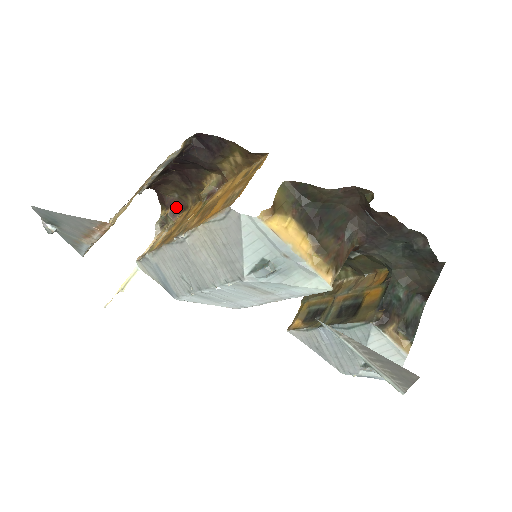
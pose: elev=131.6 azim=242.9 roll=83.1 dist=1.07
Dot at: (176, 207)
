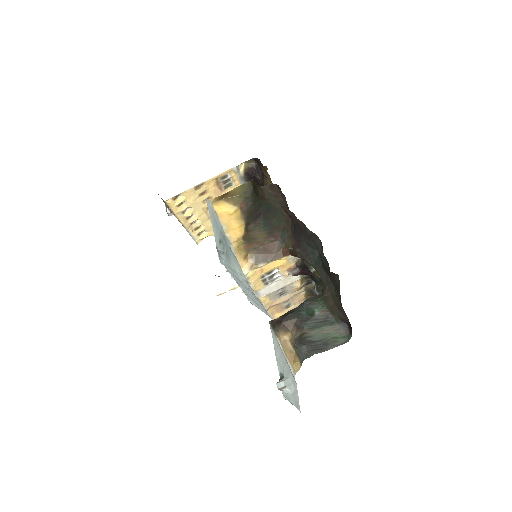
Dot at: occluded
